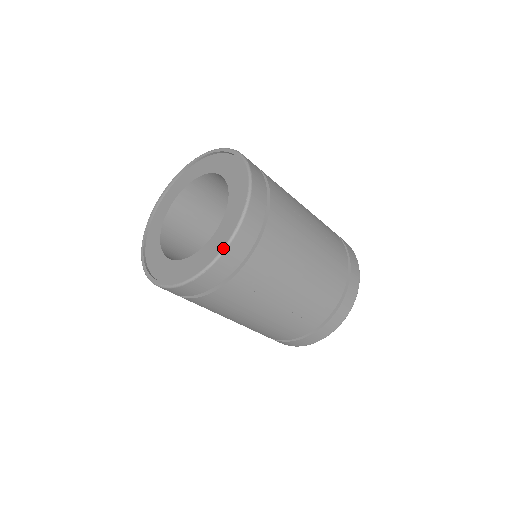
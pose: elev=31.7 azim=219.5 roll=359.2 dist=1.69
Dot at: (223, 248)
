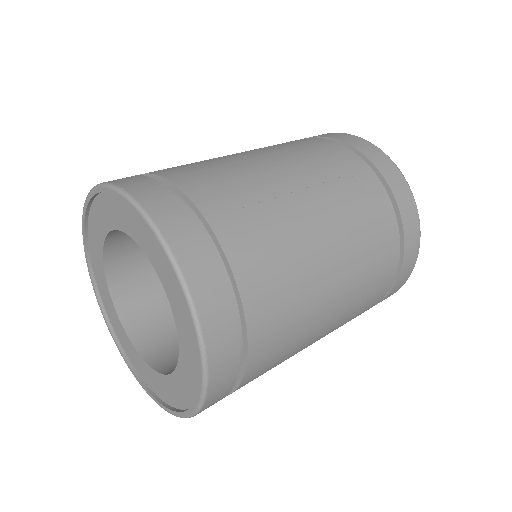
Dot at: (174, 415)
